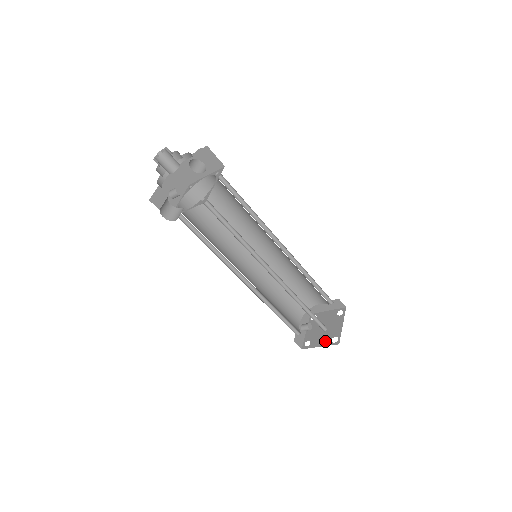
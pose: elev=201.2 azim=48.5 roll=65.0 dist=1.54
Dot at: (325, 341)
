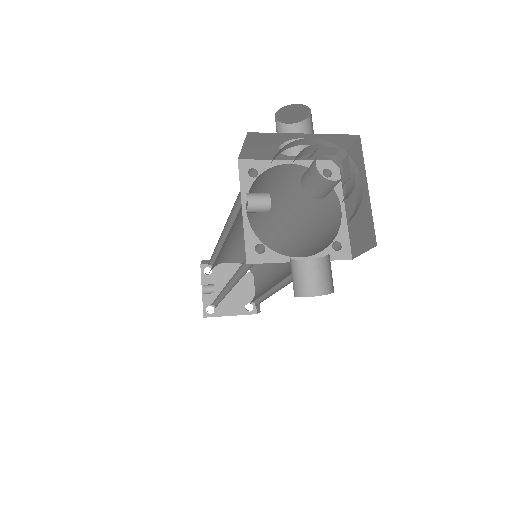
Dot at: (236, 309)
